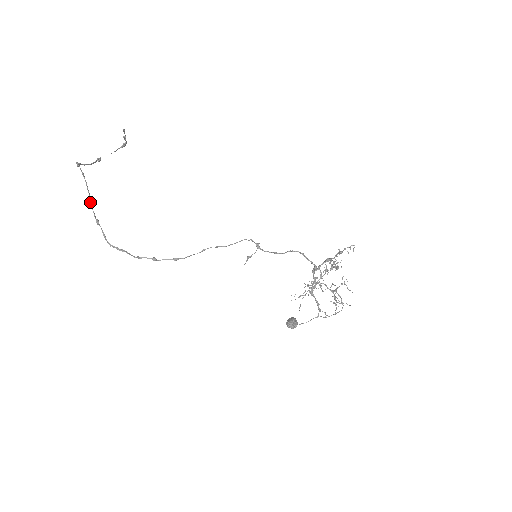
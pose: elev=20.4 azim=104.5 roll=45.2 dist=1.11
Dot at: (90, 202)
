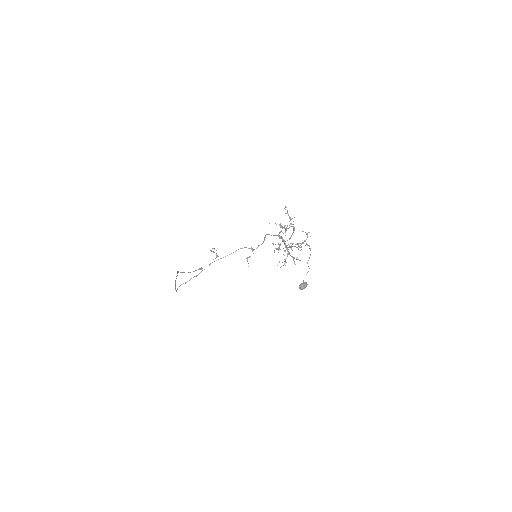
Dot at: (175, 281)
